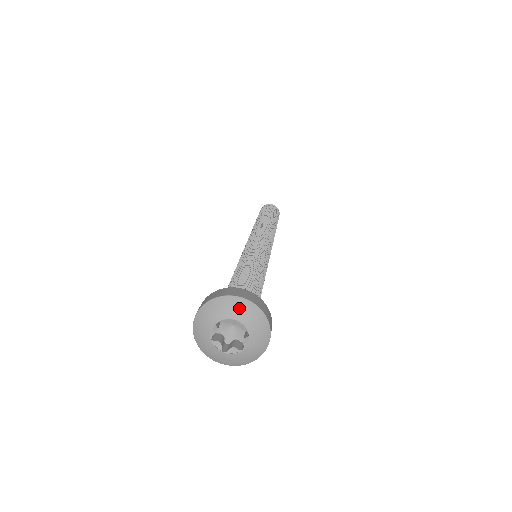
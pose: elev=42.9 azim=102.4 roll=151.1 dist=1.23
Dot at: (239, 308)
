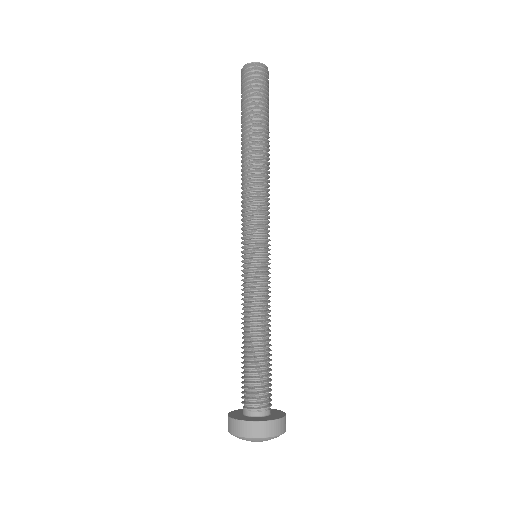
Dot at: occluded
